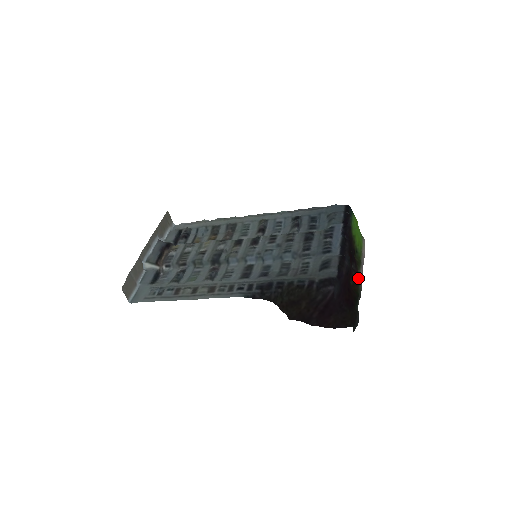
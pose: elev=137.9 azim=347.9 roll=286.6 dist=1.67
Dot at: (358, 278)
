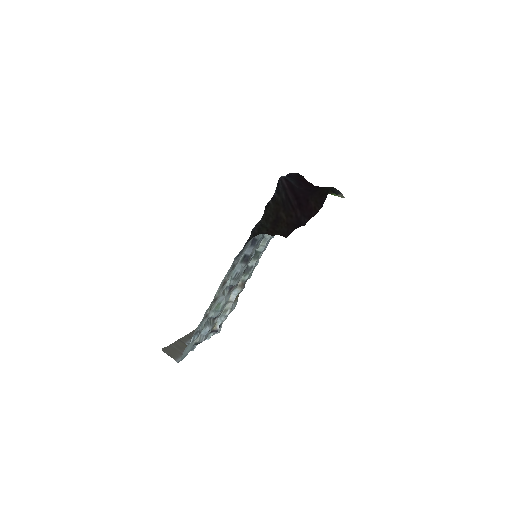
Dot at: occluded
